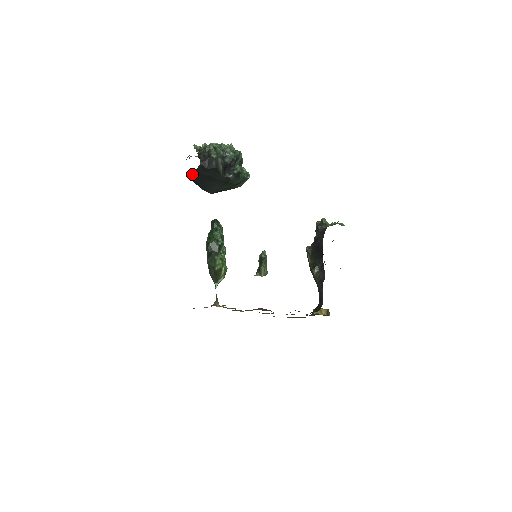
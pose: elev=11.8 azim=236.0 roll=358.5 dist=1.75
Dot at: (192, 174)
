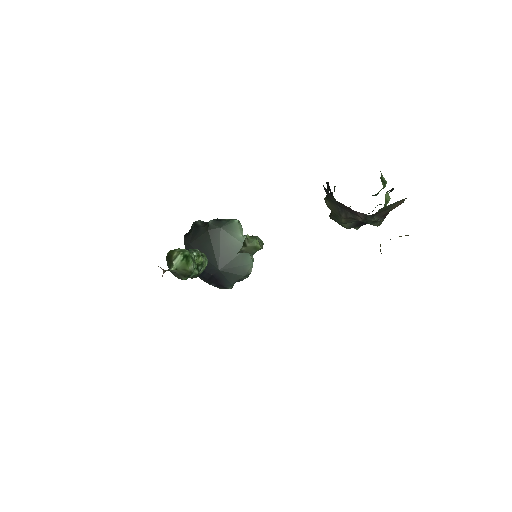
Dot at: occluded
